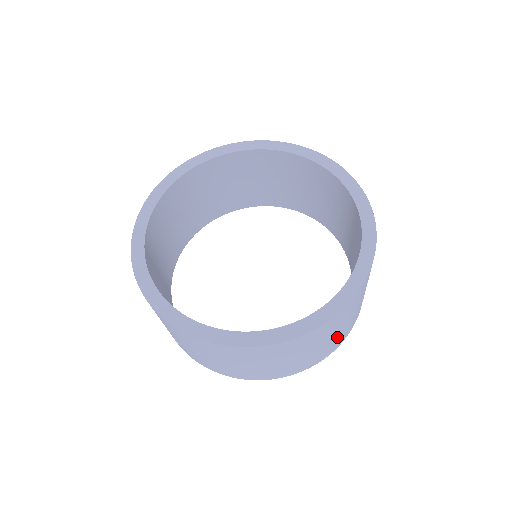
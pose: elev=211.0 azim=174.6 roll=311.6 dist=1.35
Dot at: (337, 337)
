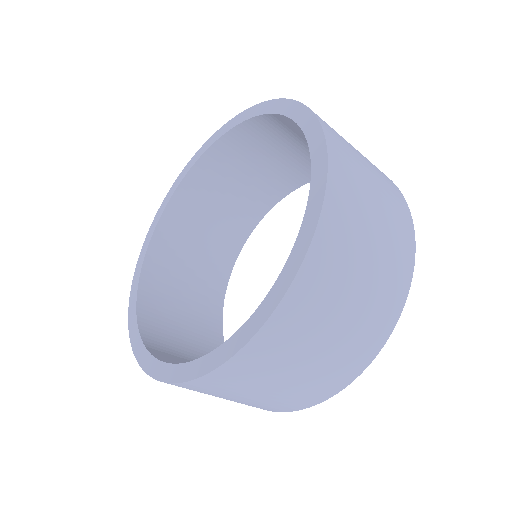
Dot at: (382, 263)
